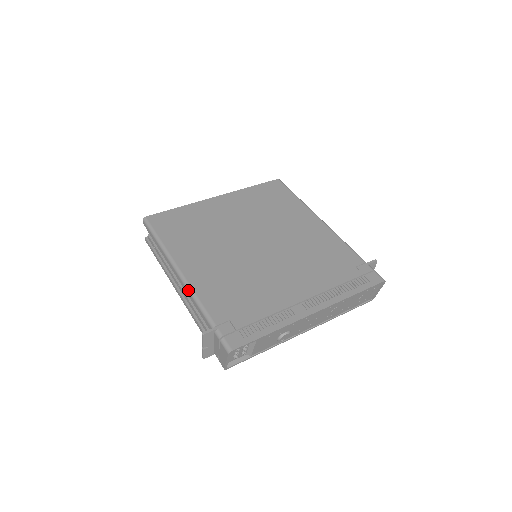
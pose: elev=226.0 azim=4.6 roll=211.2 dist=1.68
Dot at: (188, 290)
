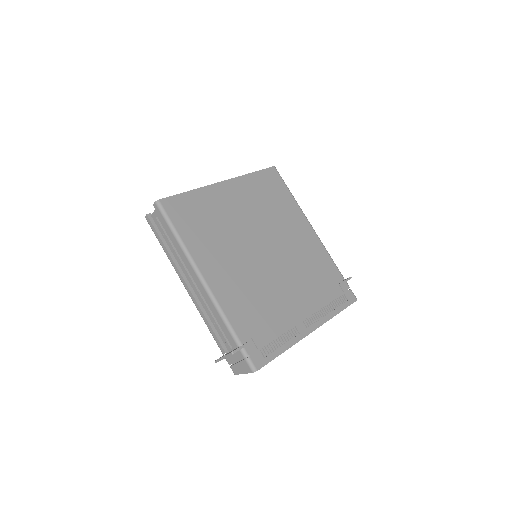
Dot at: (212, 301)
